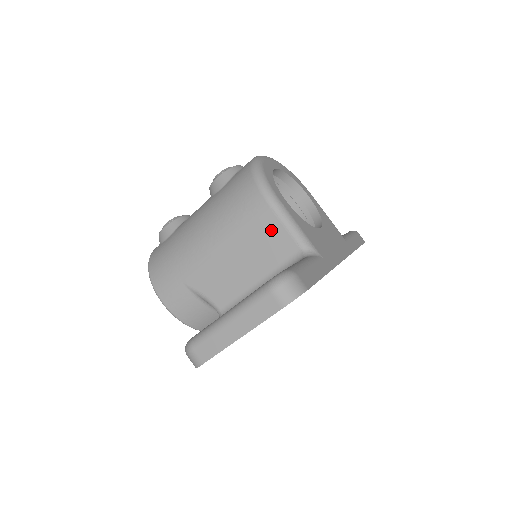
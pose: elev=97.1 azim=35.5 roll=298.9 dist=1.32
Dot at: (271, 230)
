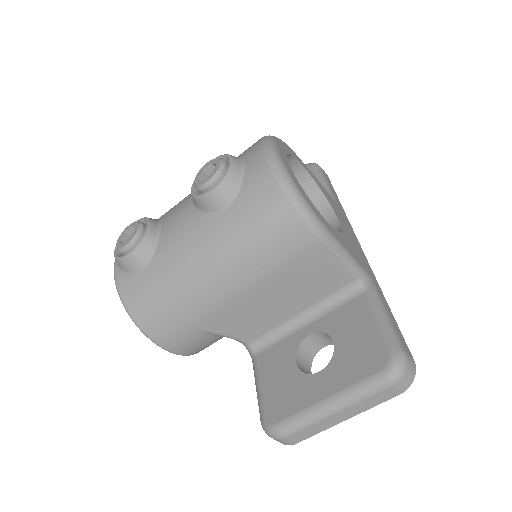
Dot at: (321, 267)
